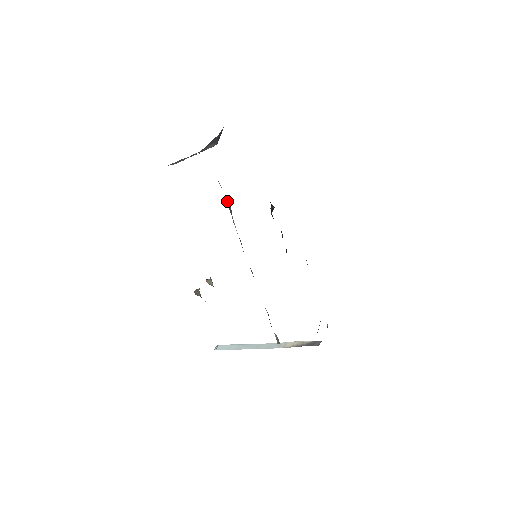
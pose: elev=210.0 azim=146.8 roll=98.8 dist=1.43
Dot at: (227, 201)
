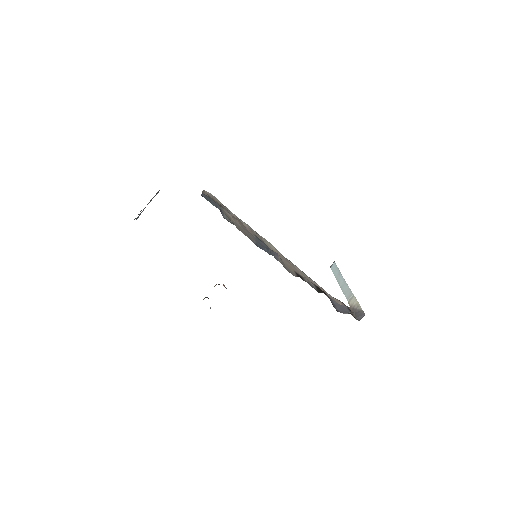
Dot at: occluded
